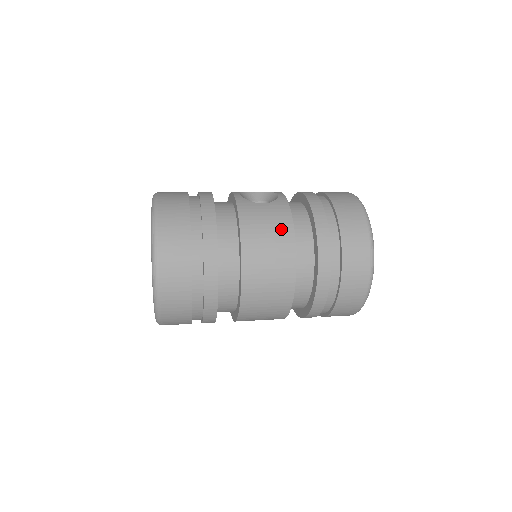
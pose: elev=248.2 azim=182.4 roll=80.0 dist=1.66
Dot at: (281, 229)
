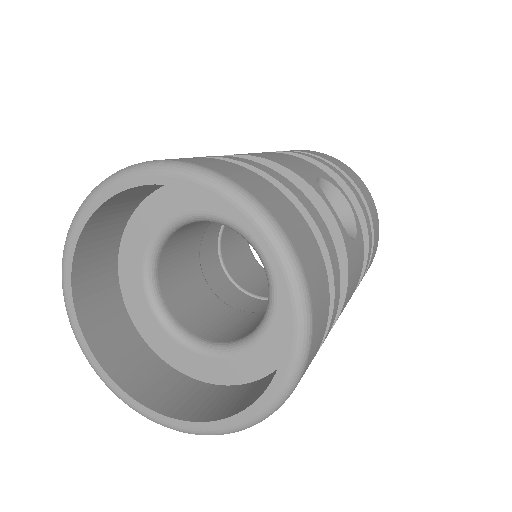
Dot at: occluded
